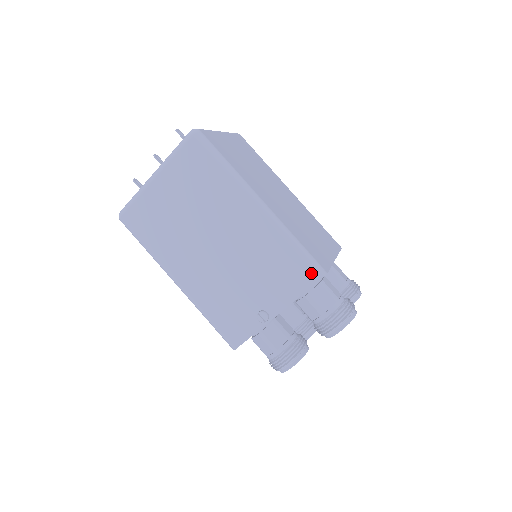
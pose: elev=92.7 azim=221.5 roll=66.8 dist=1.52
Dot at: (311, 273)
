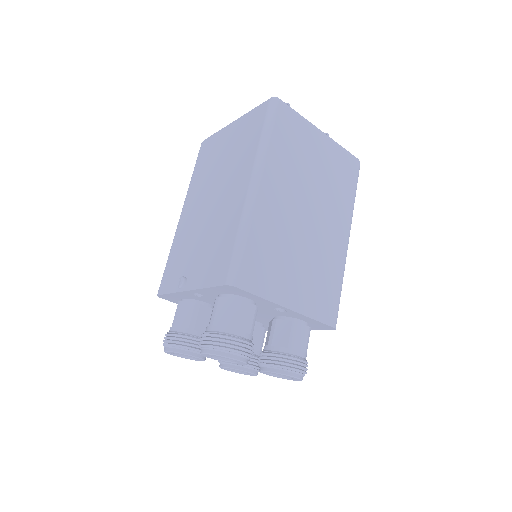
Dot at: (225, 273)
